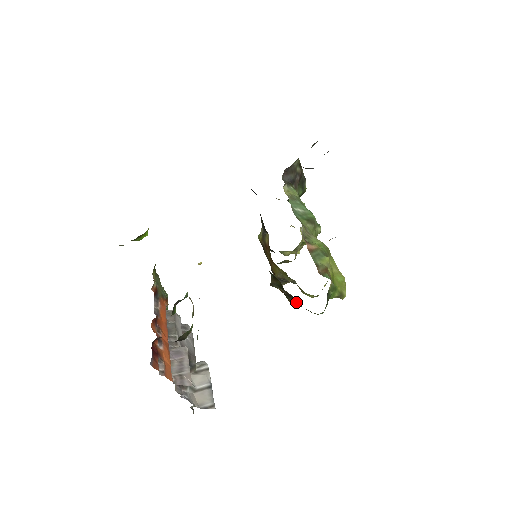
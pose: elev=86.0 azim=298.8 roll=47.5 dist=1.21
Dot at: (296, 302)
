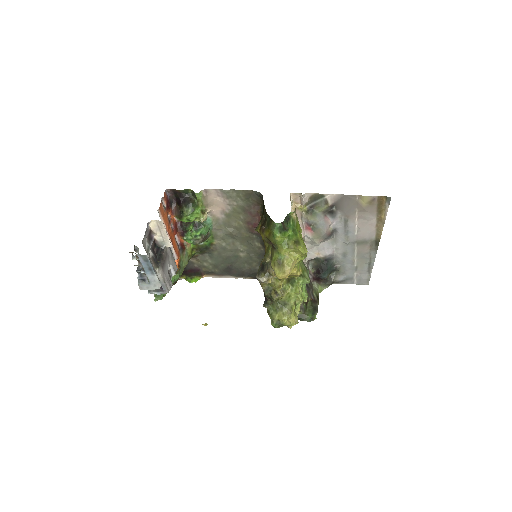
Dot at: (265, 223)
